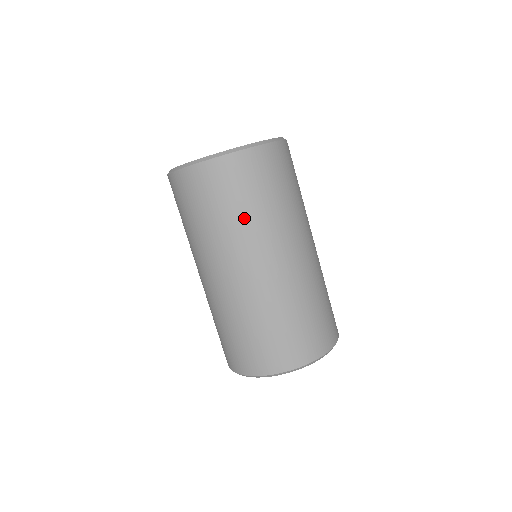
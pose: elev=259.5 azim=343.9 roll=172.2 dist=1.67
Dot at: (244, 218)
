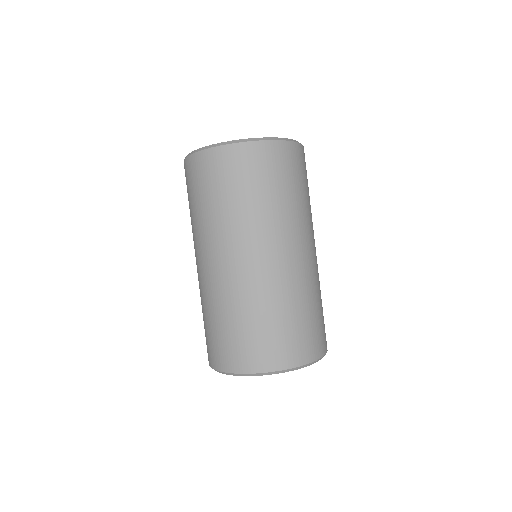
Dot at: (259, 205)
